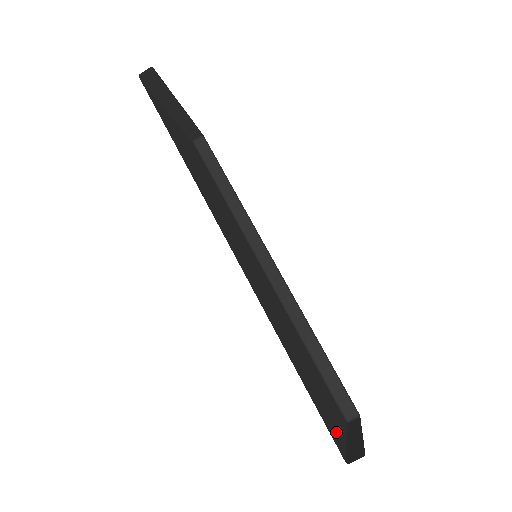
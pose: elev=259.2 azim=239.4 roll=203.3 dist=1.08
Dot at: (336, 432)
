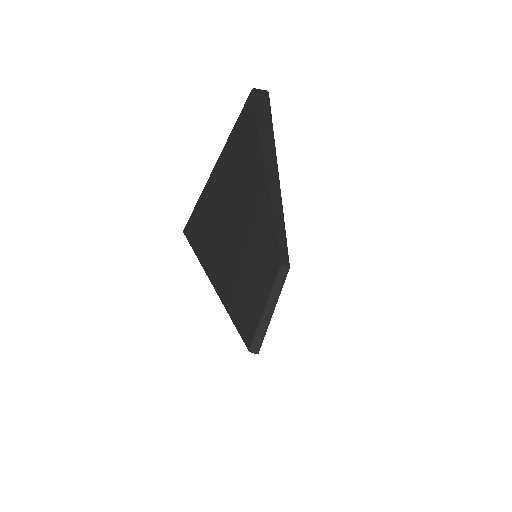
Dot at: (240, 131)
